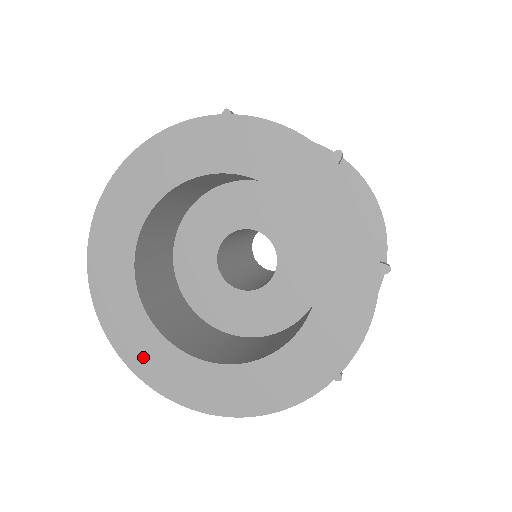
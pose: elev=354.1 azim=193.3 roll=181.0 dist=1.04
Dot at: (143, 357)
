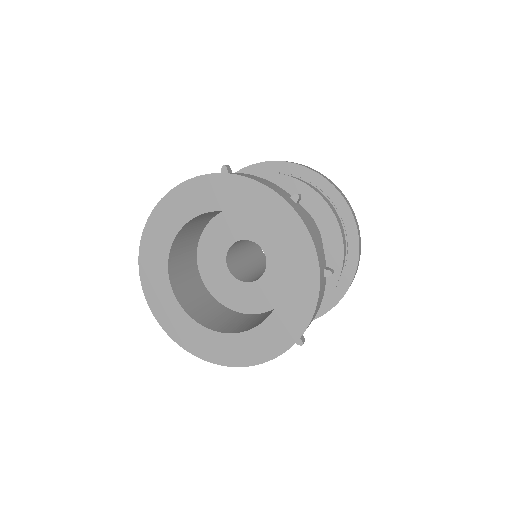
Dot at: (150, 272)
